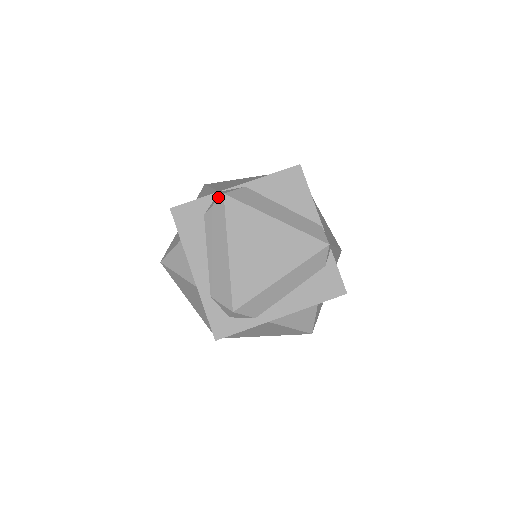
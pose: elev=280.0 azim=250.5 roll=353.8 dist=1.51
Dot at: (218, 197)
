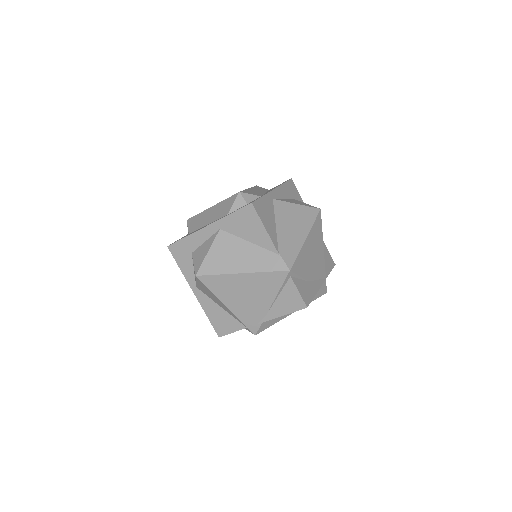
Dot at: occluded
